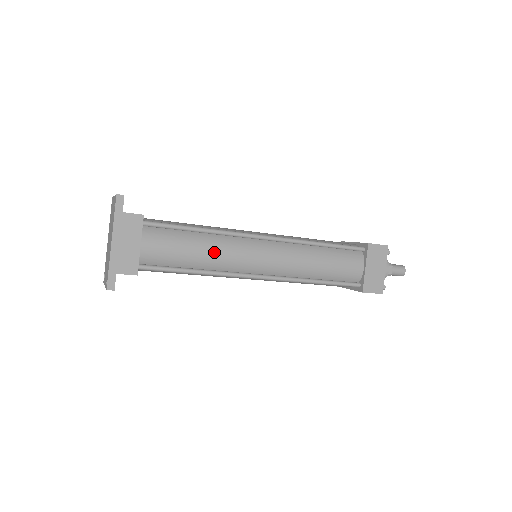
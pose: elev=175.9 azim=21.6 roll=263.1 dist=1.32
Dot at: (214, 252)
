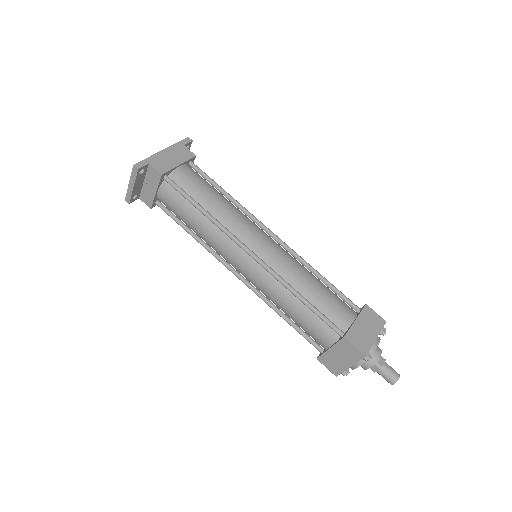
Dot at: (227, 209)
